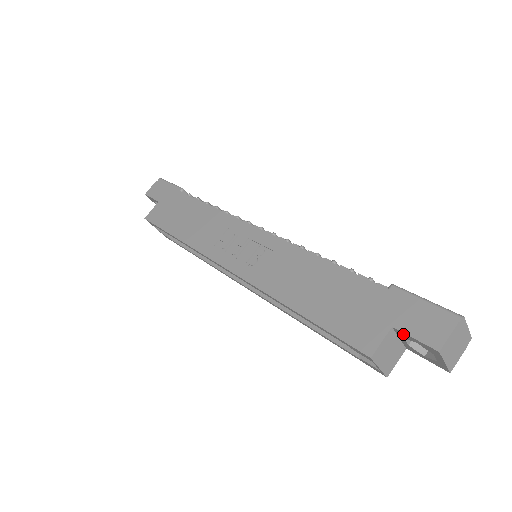
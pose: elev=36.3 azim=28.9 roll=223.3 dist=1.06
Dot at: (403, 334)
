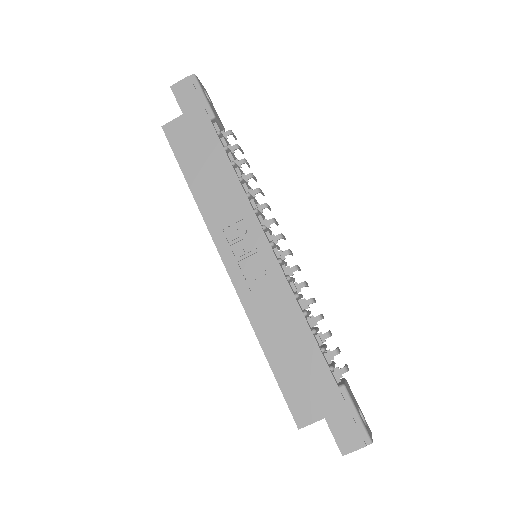
Dot at: (329, 425)
